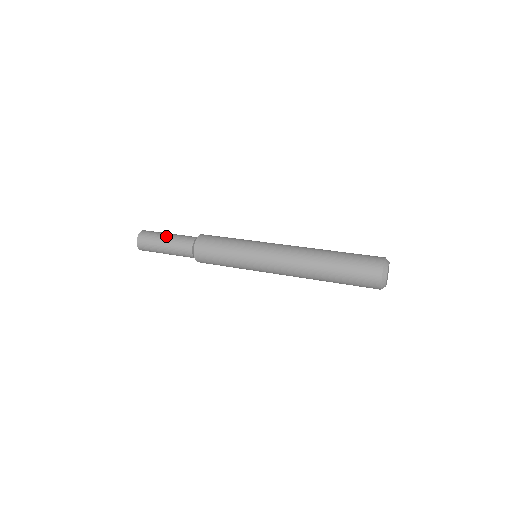
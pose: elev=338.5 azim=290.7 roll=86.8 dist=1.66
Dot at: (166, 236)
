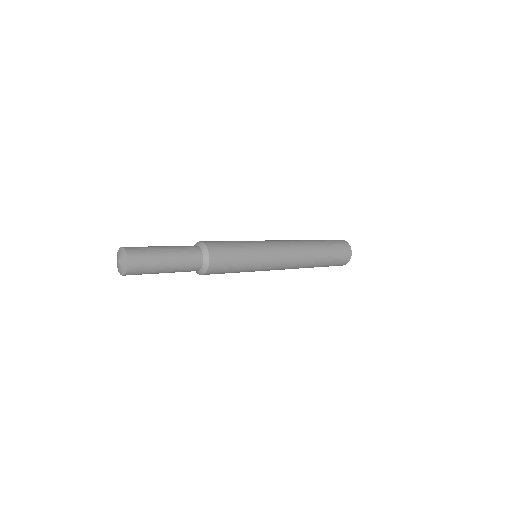
Dot at: (163, 246)
